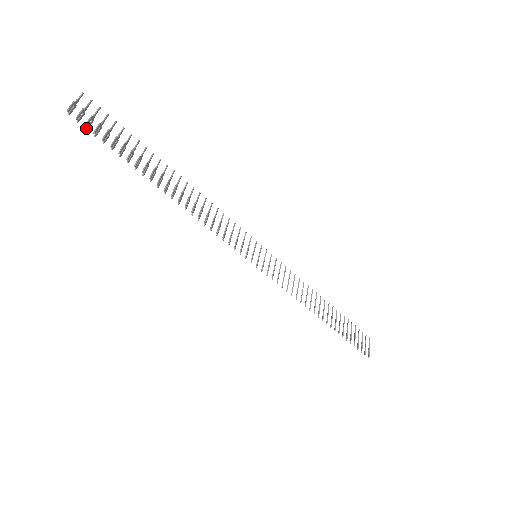
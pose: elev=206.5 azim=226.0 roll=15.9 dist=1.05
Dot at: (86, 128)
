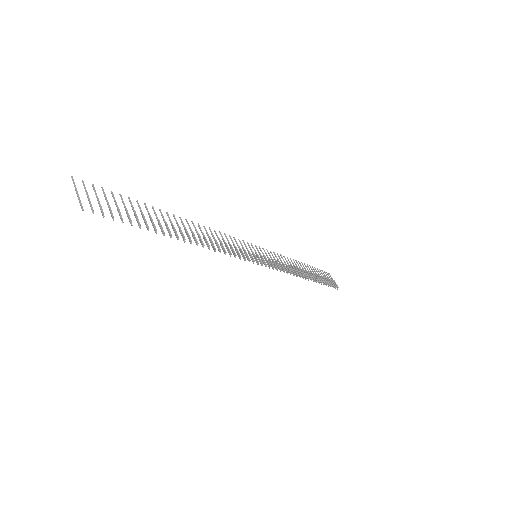
Dot at: (103, 216)
